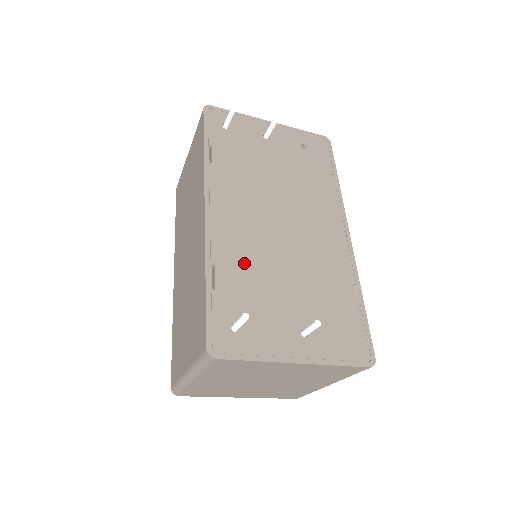
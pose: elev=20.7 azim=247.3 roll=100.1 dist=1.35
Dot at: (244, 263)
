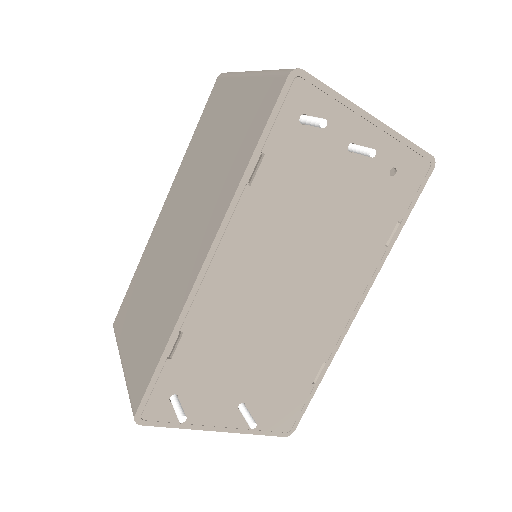
Dot at: (219, 332)
